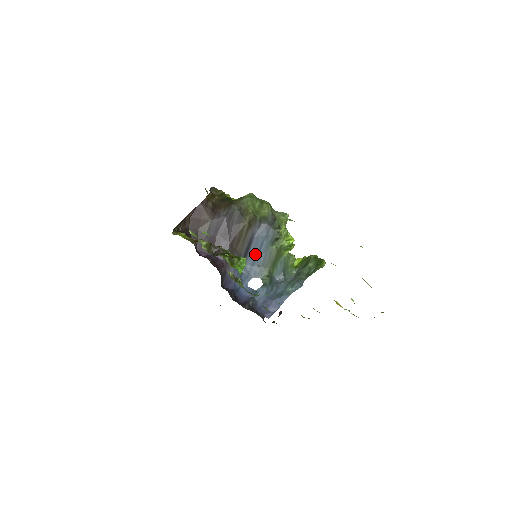
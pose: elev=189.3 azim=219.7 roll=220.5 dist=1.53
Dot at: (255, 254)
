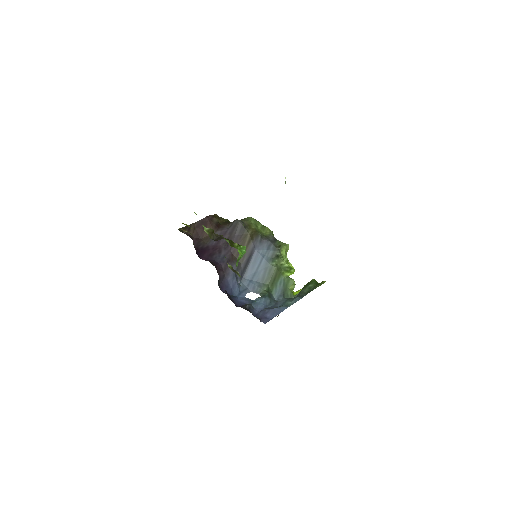
Dot at: (255, 268)
